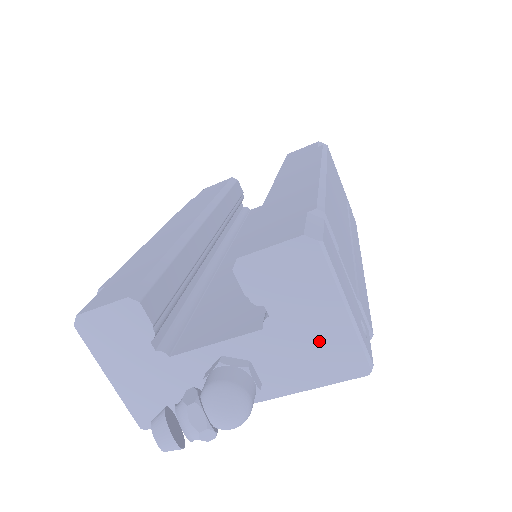
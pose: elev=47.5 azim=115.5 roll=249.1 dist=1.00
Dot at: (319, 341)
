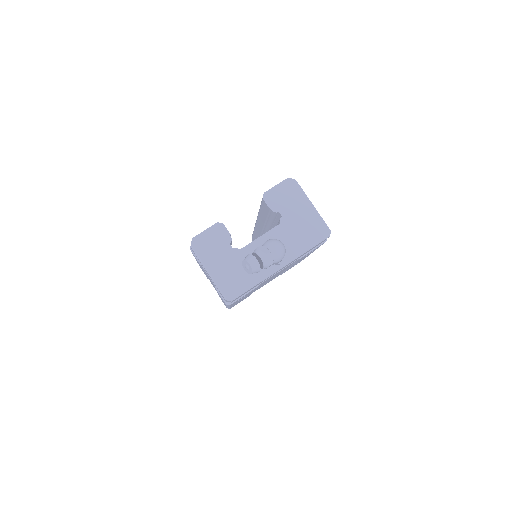
Dot at: (305, 223)
